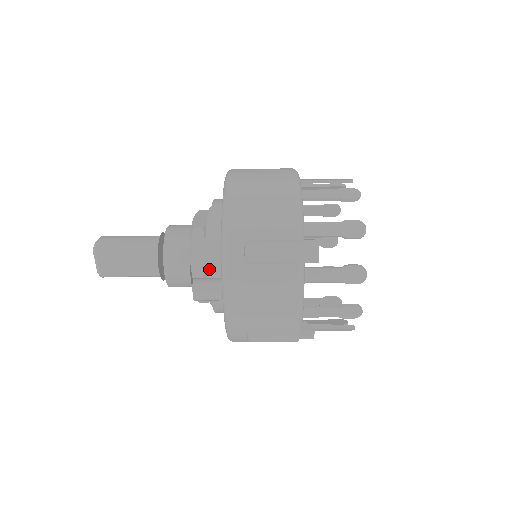
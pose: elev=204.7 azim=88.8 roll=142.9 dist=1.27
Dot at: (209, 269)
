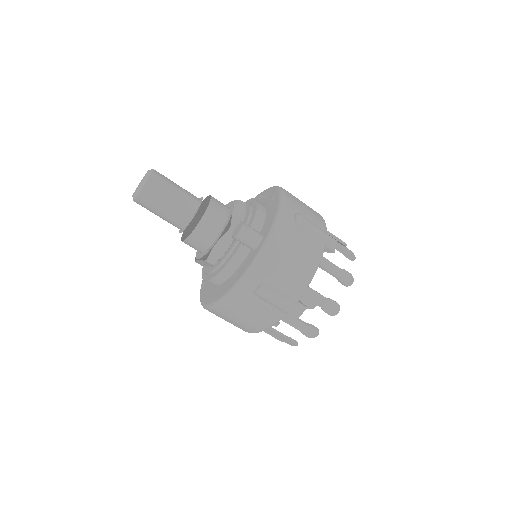
Dot at: (252, 224)
